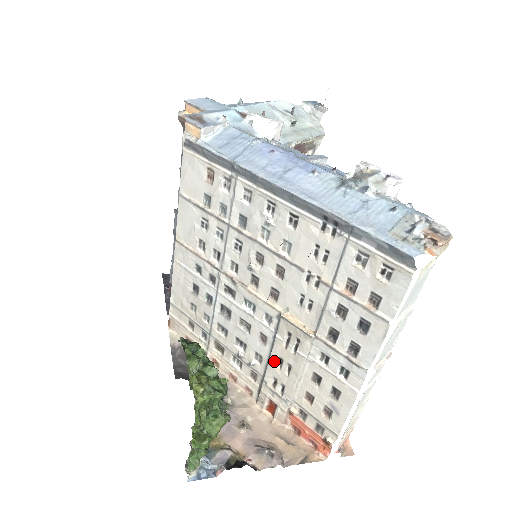
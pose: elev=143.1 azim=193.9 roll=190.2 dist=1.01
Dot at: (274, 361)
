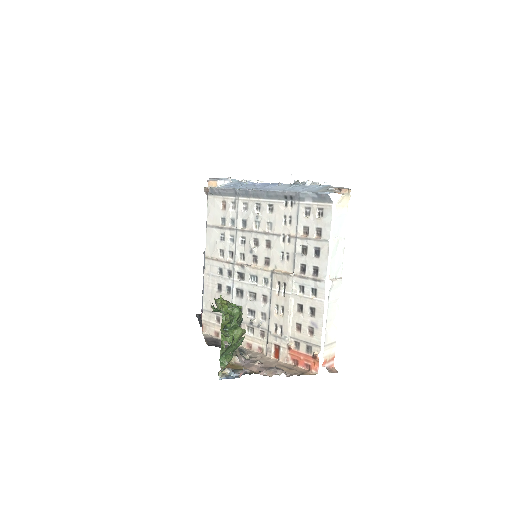
Dot at: (273, 310)
